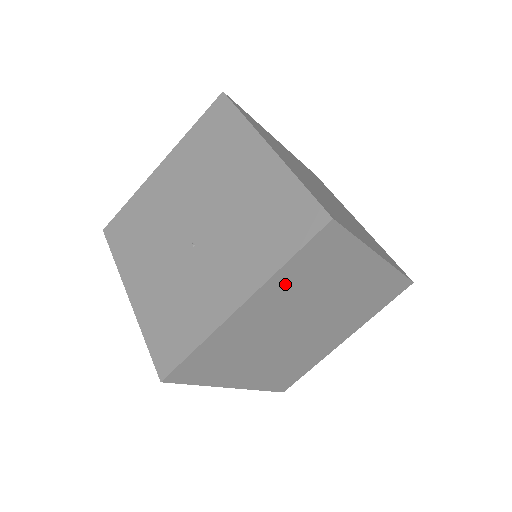
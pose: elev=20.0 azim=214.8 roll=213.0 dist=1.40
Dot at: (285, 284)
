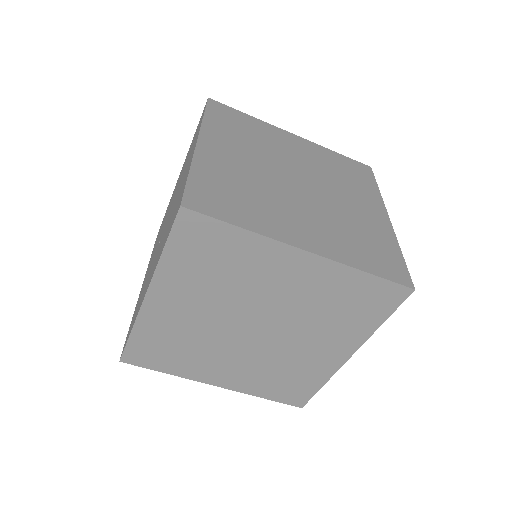
Dot at: (182, 277)
